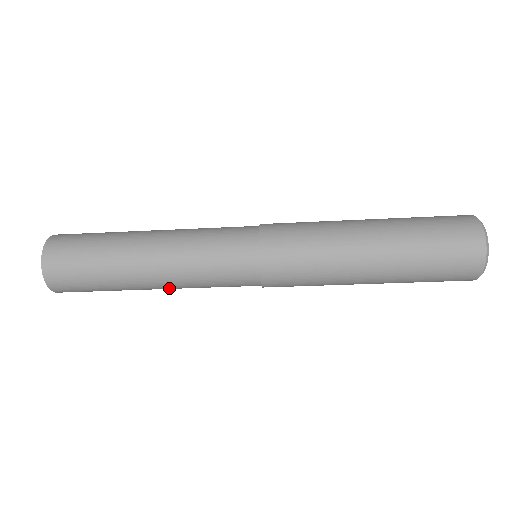
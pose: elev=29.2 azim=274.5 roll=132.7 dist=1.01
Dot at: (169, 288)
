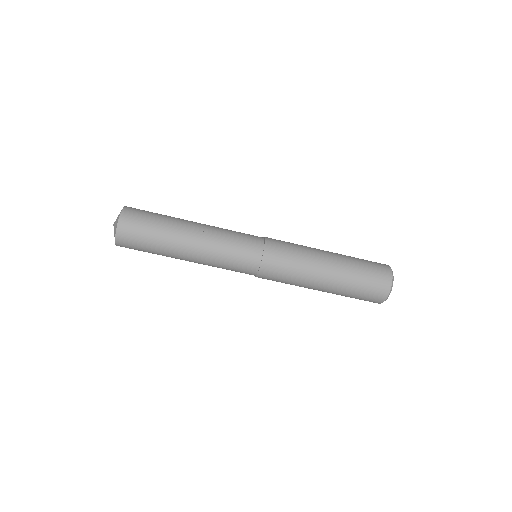
Dot at: (196, 260)
